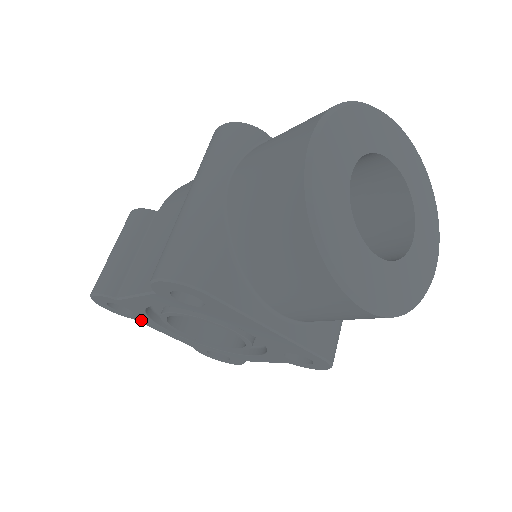
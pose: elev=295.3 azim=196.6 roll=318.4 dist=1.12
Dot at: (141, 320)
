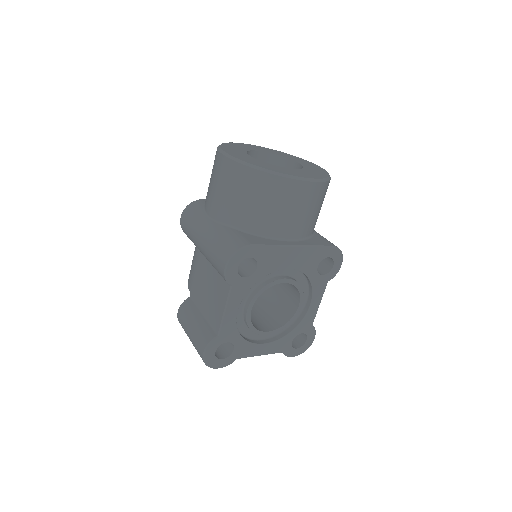
Dot at: (241, 352)
